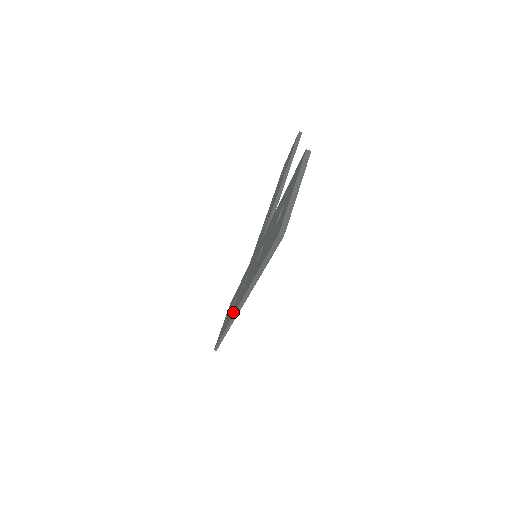
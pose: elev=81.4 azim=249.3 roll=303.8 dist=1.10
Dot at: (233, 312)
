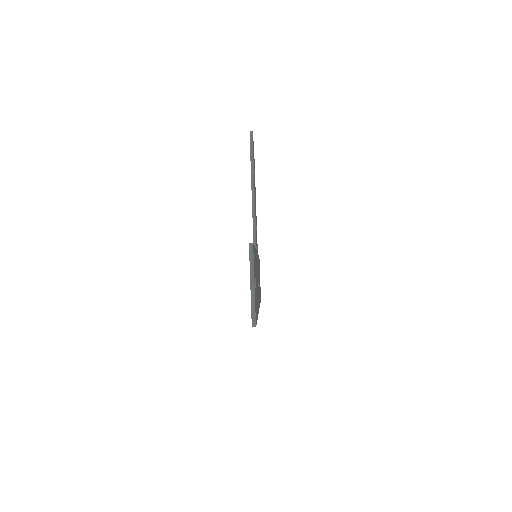
Dot at: occluded
